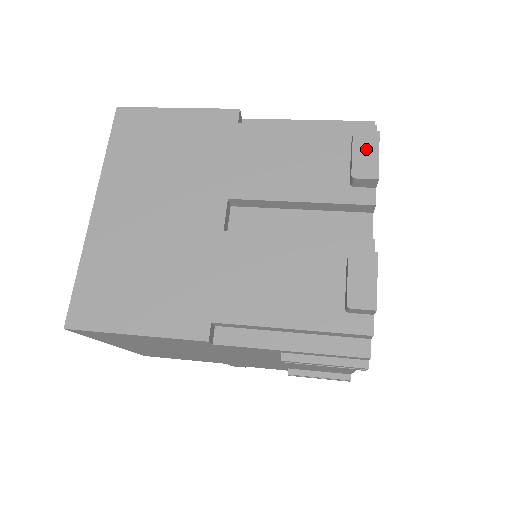
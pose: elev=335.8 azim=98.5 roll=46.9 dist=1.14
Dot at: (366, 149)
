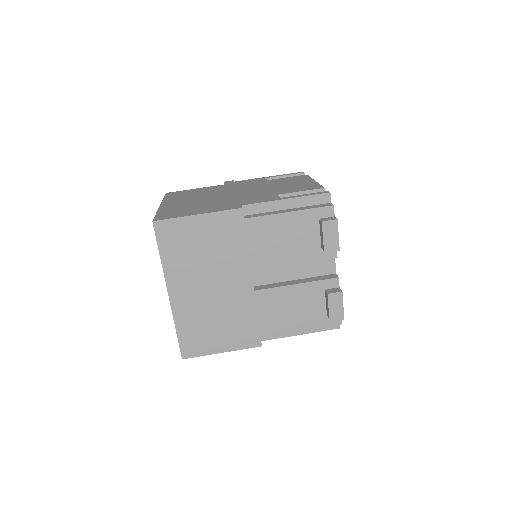
Dot at: (331, 233)
